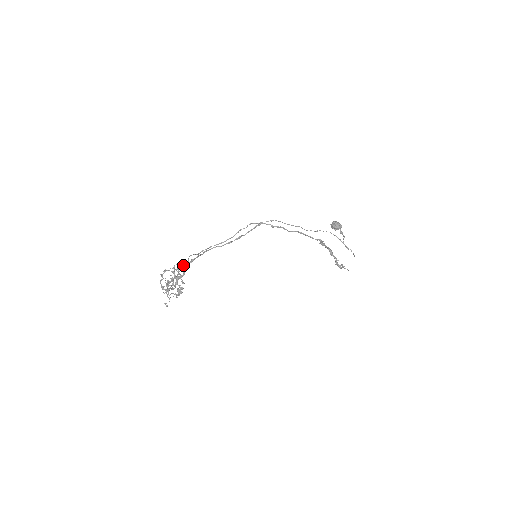
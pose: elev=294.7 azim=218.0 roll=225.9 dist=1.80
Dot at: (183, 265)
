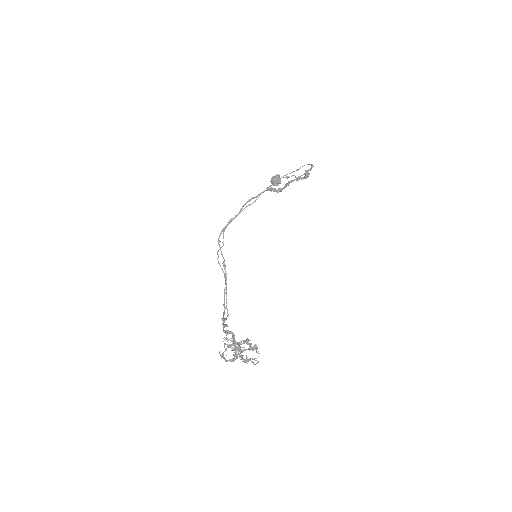
Dot at: (223, 331)
